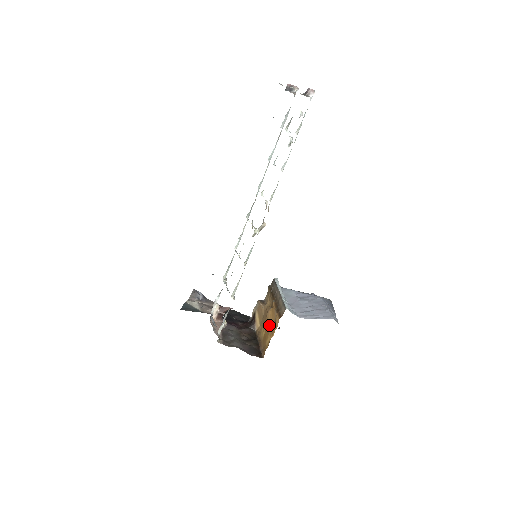
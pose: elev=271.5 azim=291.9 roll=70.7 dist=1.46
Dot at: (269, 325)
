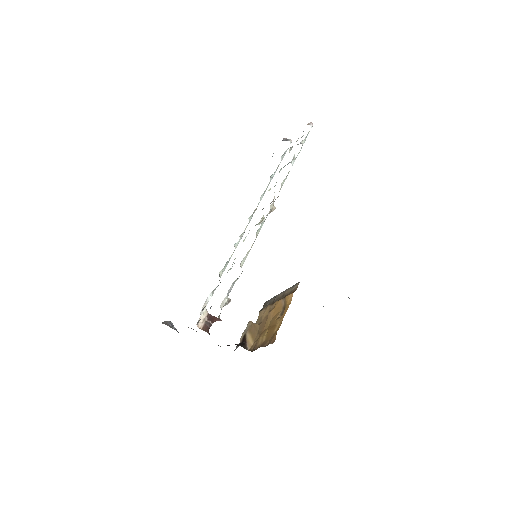
Dot at: (274, 318)
